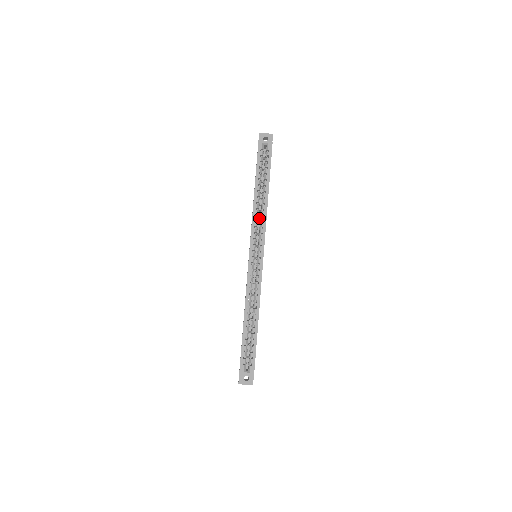
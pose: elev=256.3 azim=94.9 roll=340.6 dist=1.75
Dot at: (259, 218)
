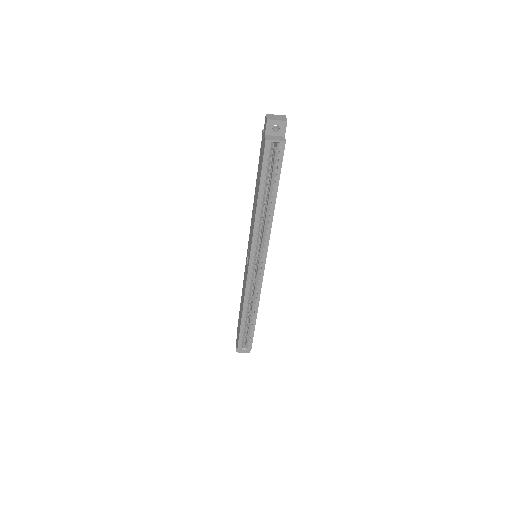
Dot at: (261, 220)
